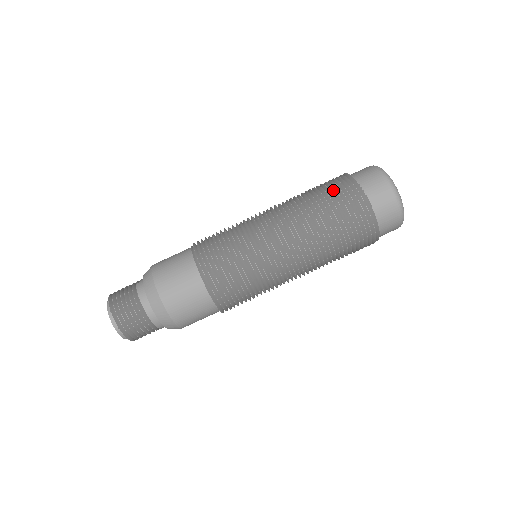
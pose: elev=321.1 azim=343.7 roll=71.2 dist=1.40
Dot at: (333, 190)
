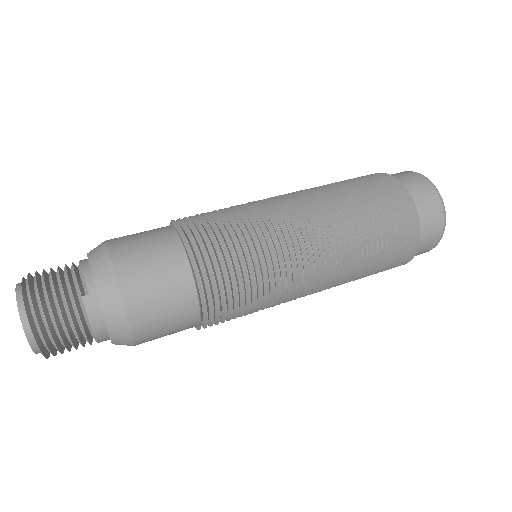
Dot at: (393, 229)
